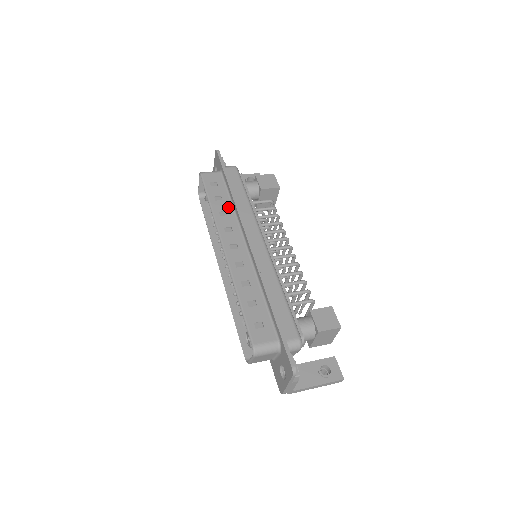
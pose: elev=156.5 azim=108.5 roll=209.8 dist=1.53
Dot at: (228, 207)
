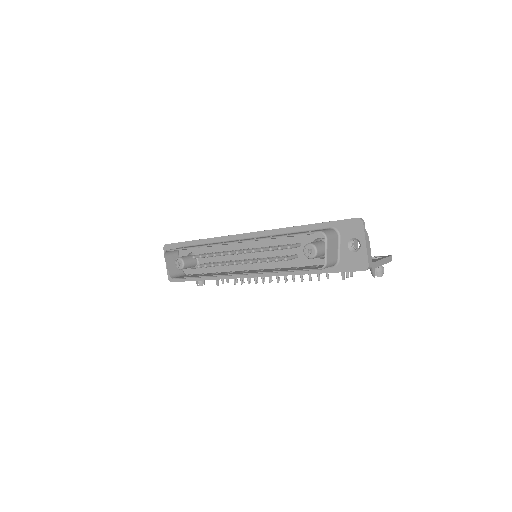
Dot at: occluded
